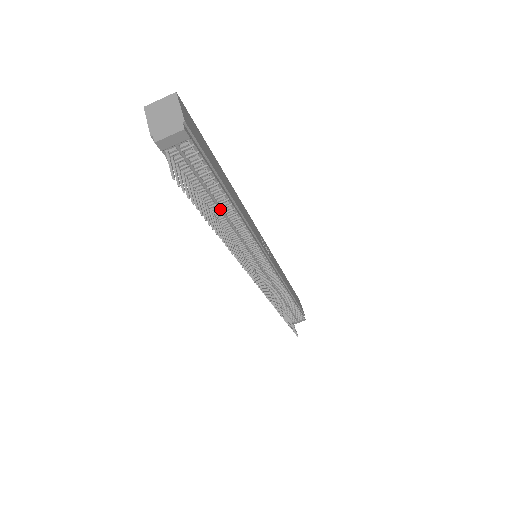
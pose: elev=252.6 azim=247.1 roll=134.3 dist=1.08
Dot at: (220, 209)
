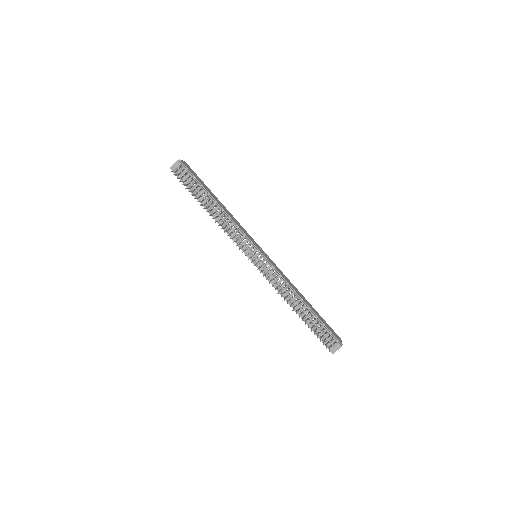
Dot at: (208, 203)
